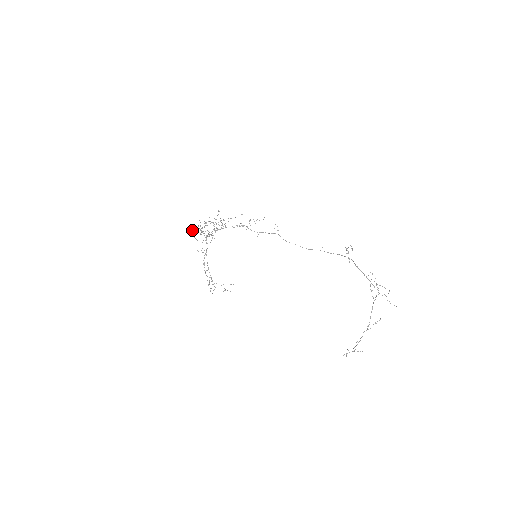
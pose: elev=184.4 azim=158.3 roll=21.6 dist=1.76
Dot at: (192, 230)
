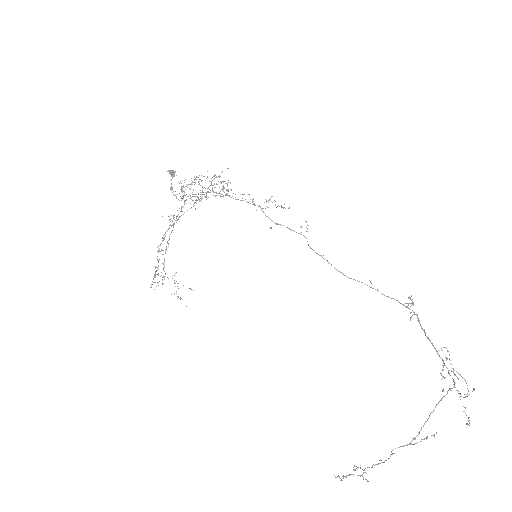
Dot at: (172, 177)
